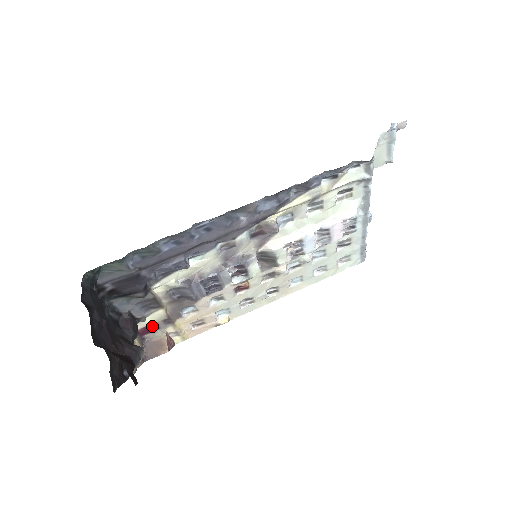
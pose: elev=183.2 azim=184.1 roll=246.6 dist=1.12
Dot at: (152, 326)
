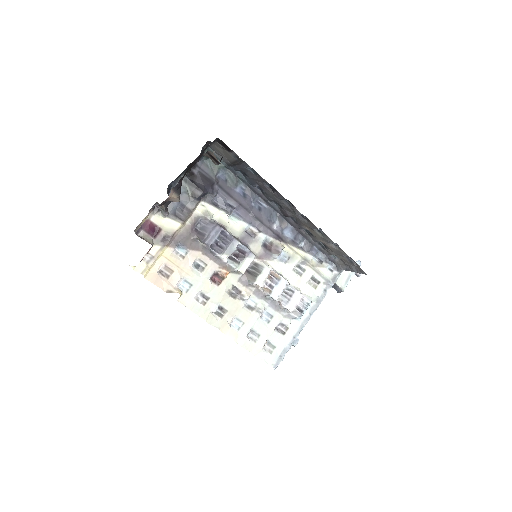
Dot at: (156, 230)
